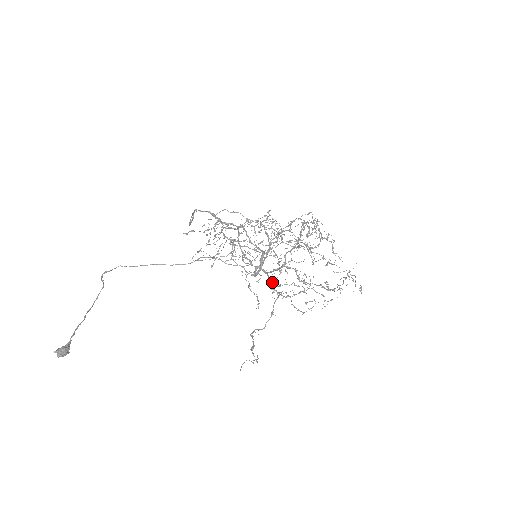
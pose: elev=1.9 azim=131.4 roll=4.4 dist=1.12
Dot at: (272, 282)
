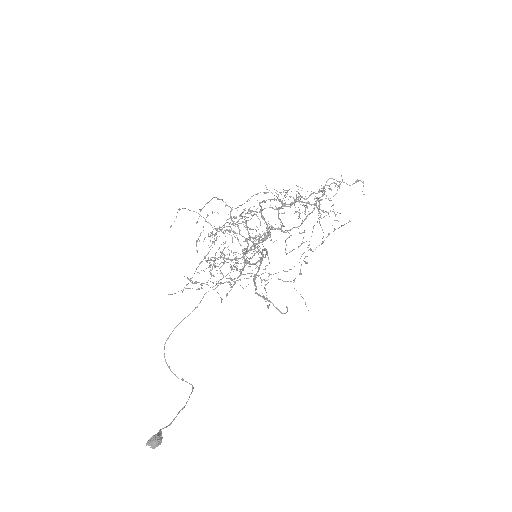
Dot at: occluded
